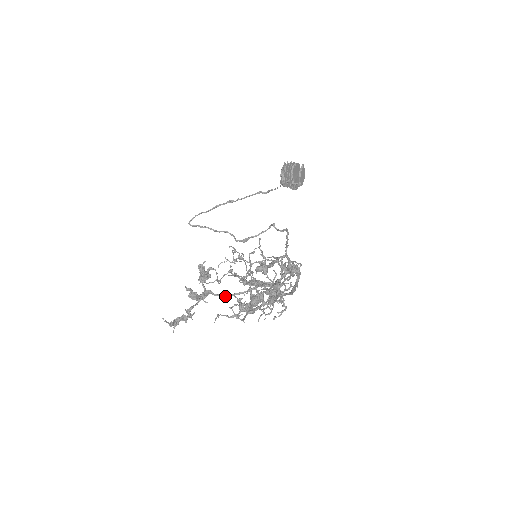
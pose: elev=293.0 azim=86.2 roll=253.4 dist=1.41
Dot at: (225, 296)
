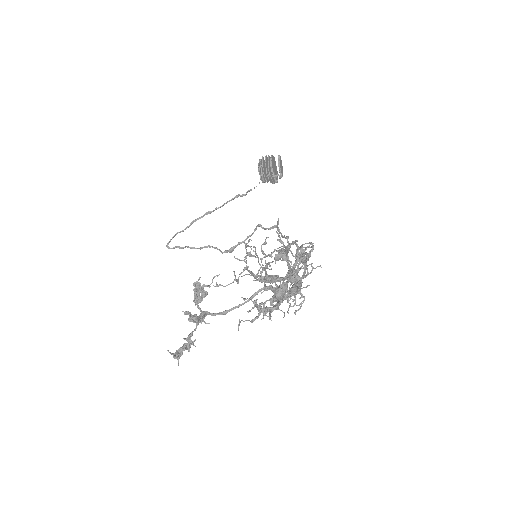
Dot at: (224, 313)
